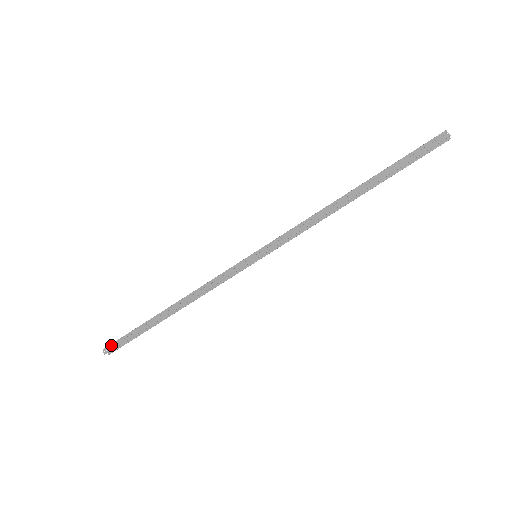
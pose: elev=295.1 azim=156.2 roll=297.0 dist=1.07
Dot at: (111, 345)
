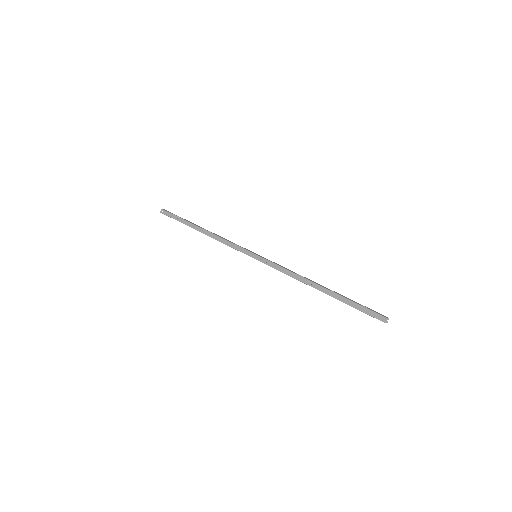
Dot at: (166, 212)
